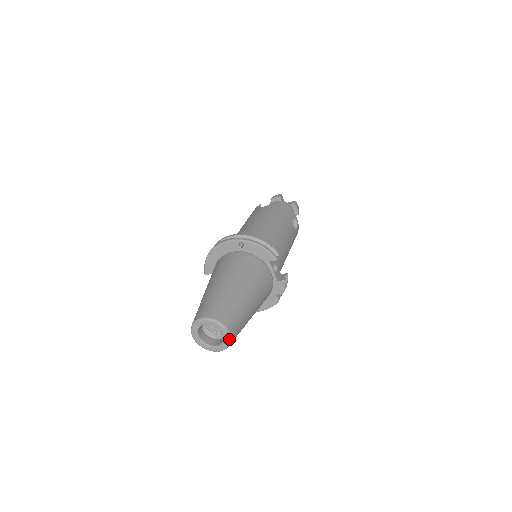
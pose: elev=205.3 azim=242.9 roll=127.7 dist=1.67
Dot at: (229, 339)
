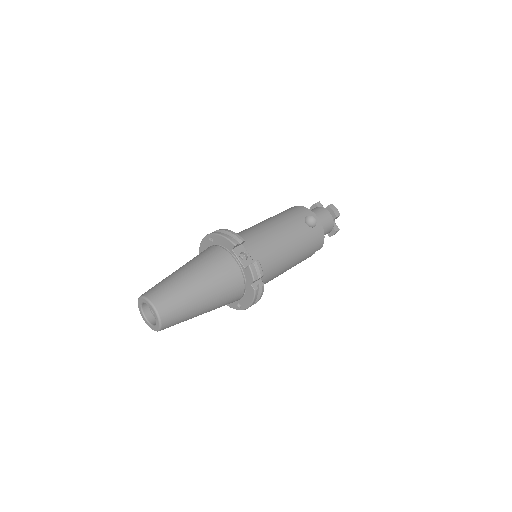
Dot at: (156, 314)
